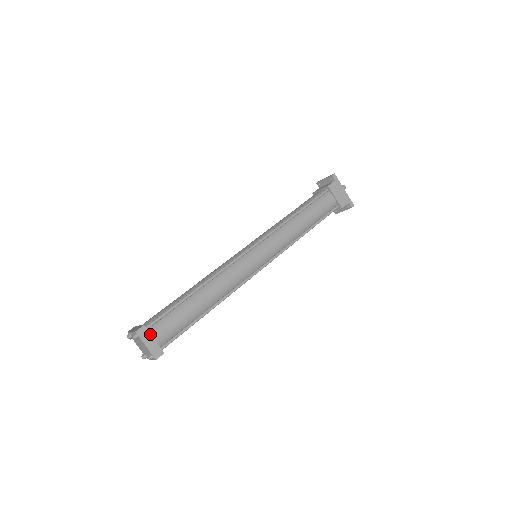
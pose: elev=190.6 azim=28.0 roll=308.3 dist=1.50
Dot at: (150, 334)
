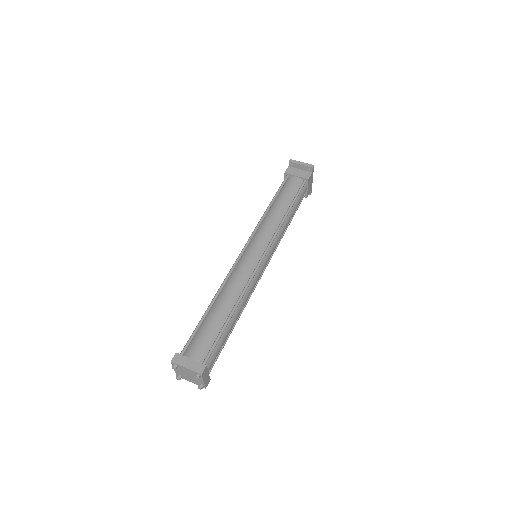
Dot at: (208, 370)
